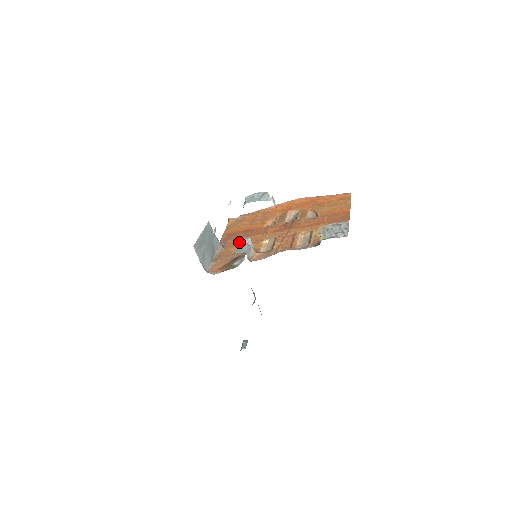
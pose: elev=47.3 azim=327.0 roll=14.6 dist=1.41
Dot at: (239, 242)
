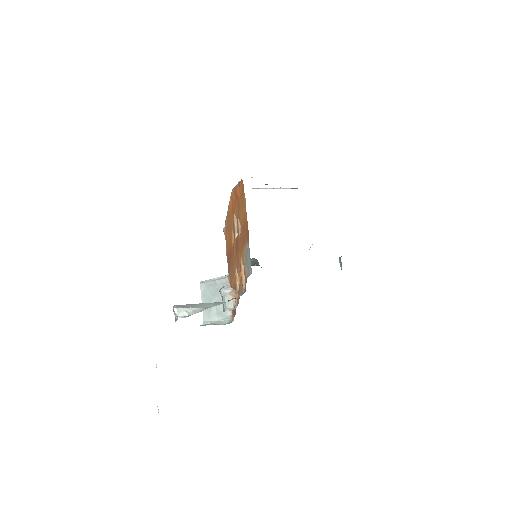
Dot at: (231, 271)
